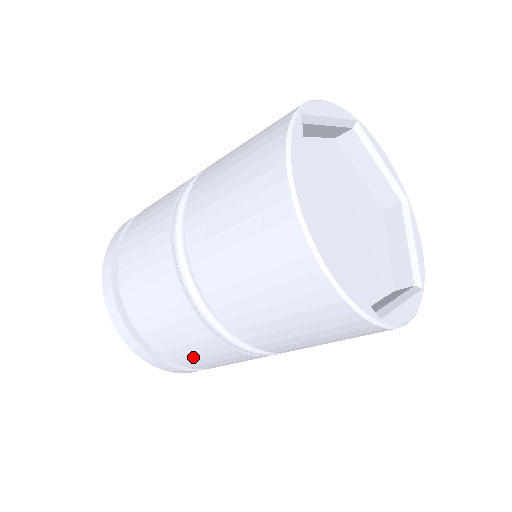
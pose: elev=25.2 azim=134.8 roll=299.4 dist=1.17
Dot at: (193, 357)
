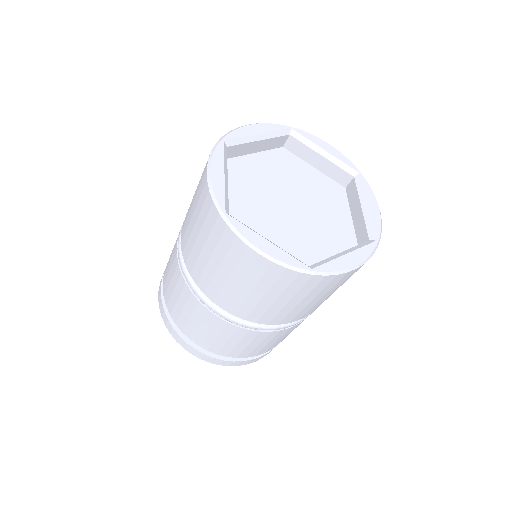
Dot at: (170, 290)
